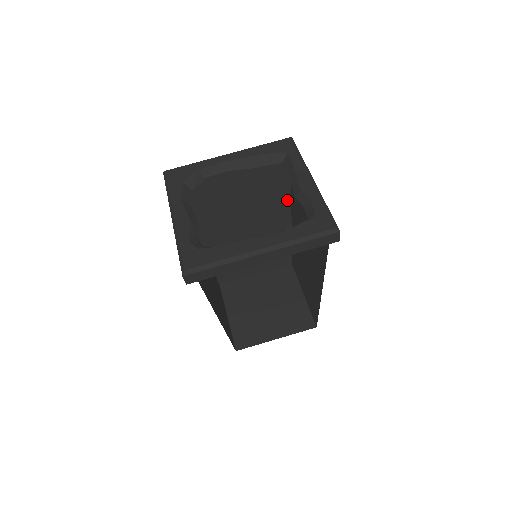
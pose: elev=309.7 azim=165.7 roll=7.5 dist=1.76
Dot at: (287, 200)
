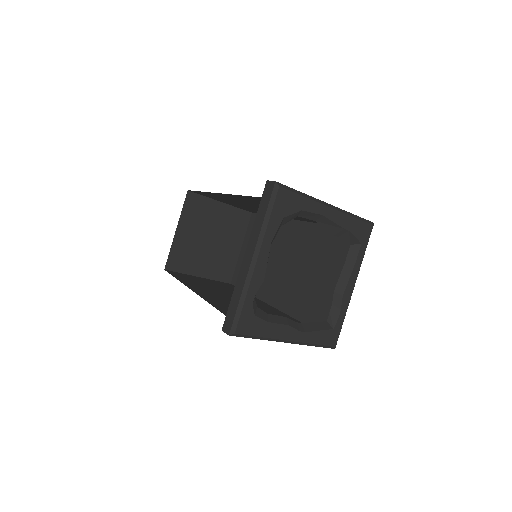
Dot at: (312, 221)
